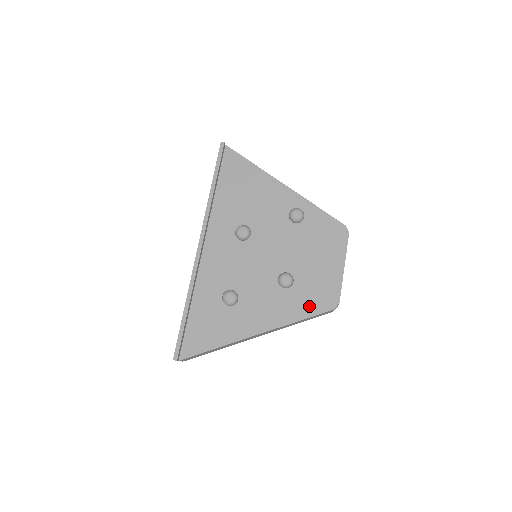
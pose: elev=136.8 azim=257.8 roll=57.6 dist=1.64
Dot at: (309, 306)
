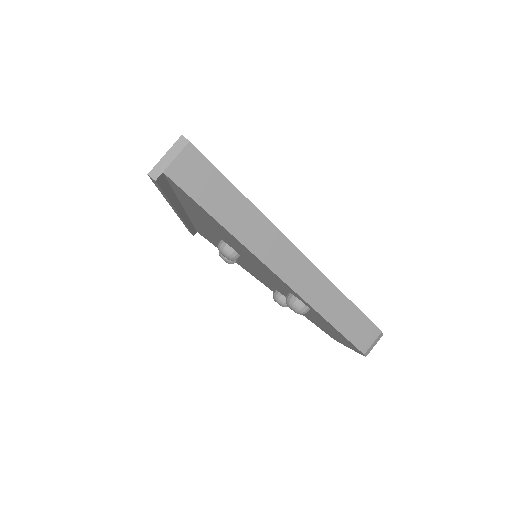
Dot at: (306, 317)
